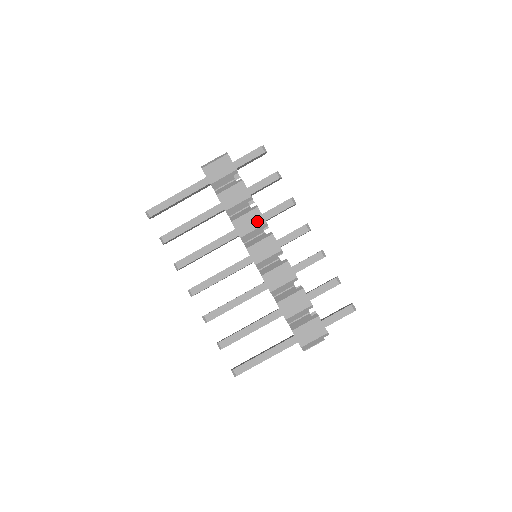
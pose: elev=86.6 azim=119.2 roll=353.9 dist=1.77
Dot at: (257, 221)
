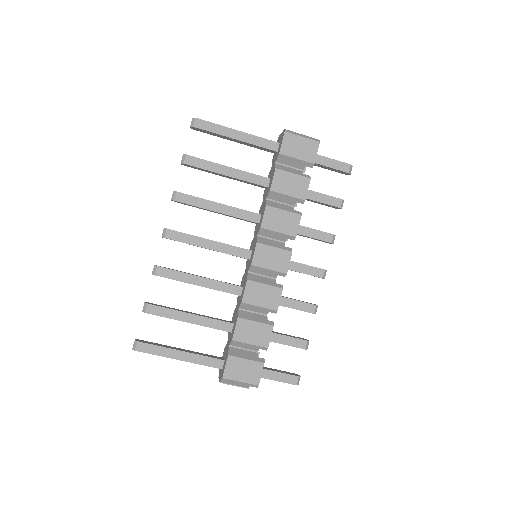
Dot at: (289, 227)
